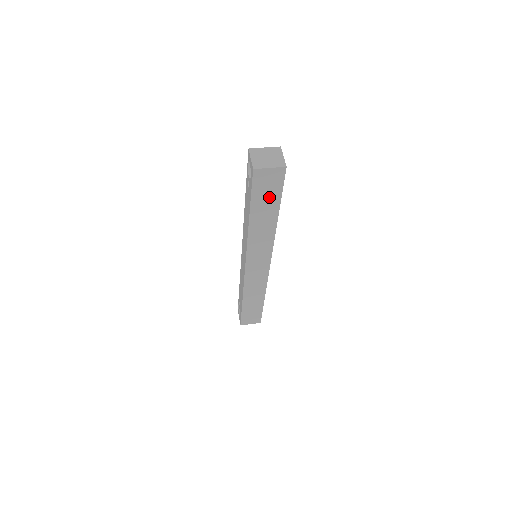
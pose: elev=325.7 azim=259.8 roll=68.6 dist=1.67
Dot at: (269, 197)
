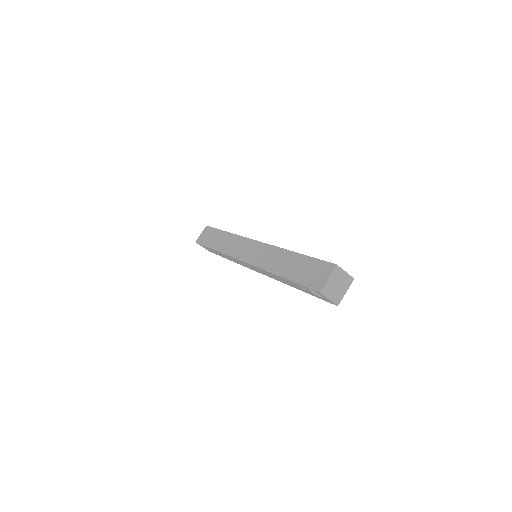
Dot at: occluded
